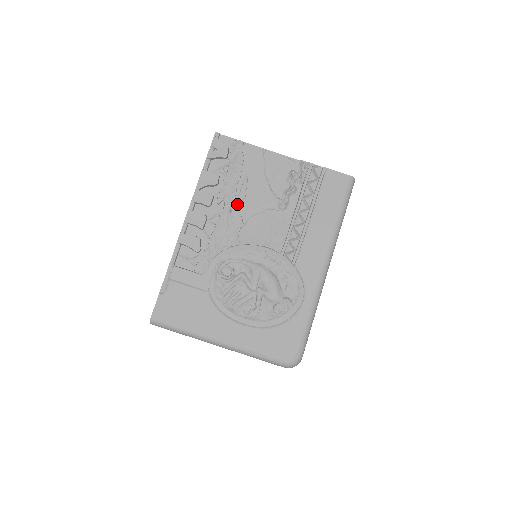
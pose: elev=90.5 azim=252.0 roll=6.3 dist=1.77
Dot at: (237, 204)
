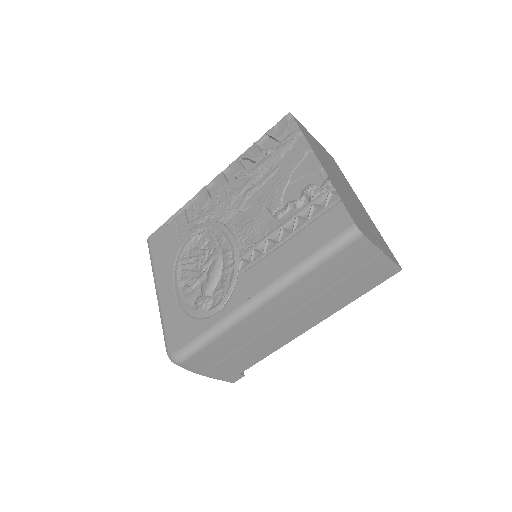
Dot at: (252, 188)
